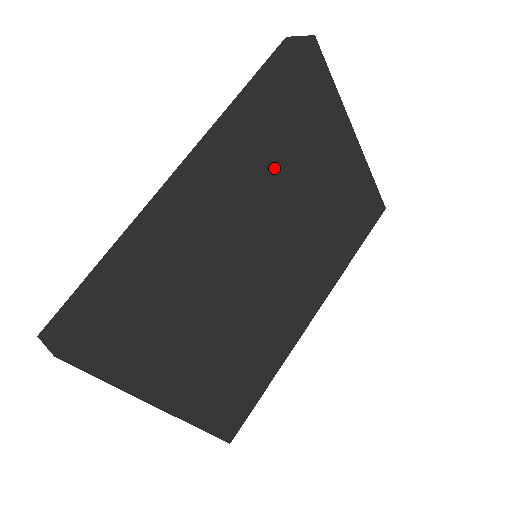
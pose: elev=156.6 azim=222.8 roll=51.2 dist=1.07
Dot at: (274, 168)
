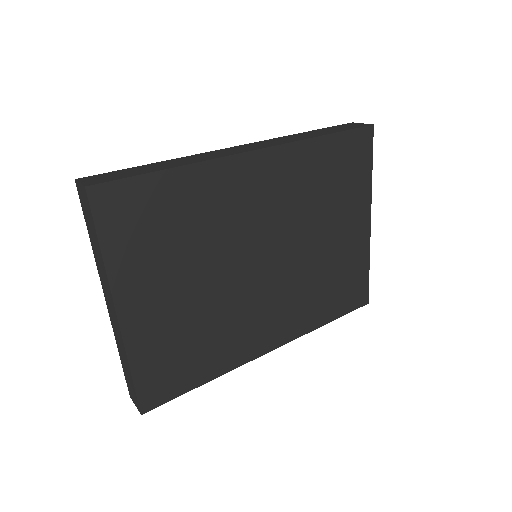
Dot at: (306, 190)
